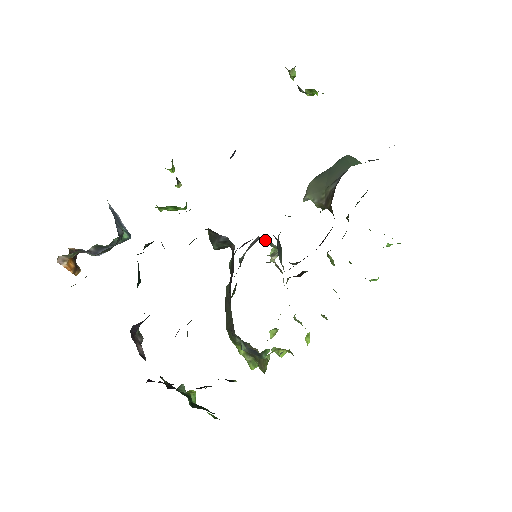
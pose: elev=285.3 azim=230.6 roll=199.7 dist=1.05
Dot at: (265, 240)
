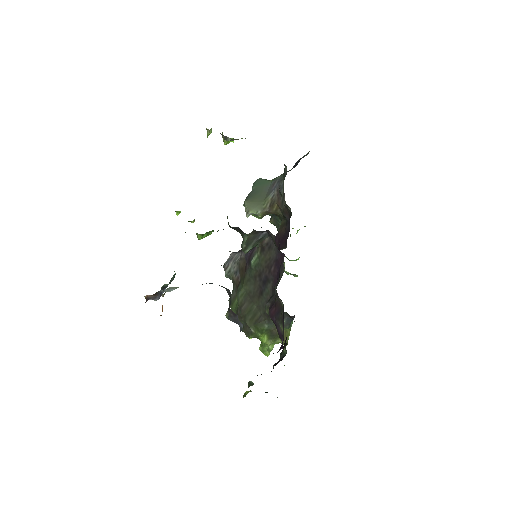
Dot at: occluded
